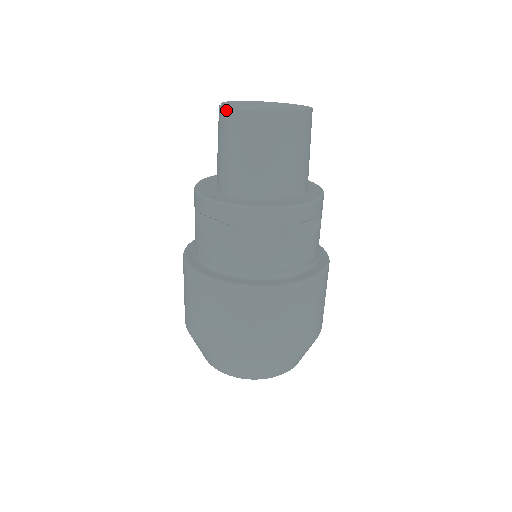
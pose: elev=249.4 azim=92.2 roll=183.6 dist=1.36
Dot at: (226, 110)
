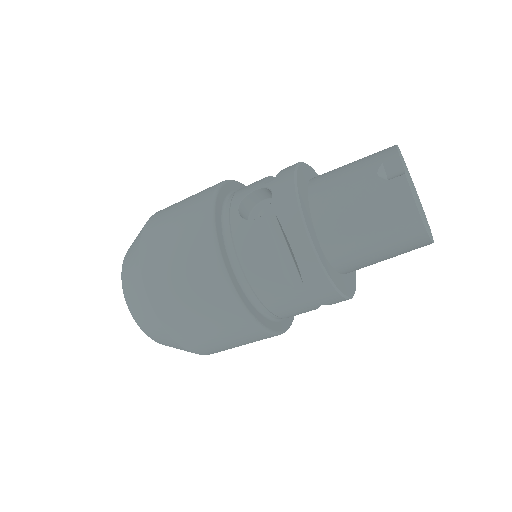
Dot at: (412, 202)
